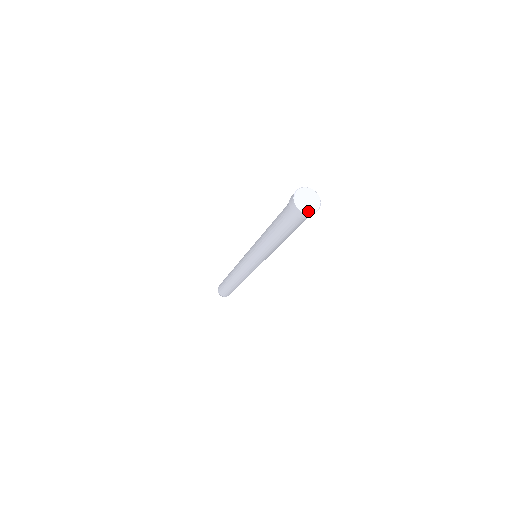
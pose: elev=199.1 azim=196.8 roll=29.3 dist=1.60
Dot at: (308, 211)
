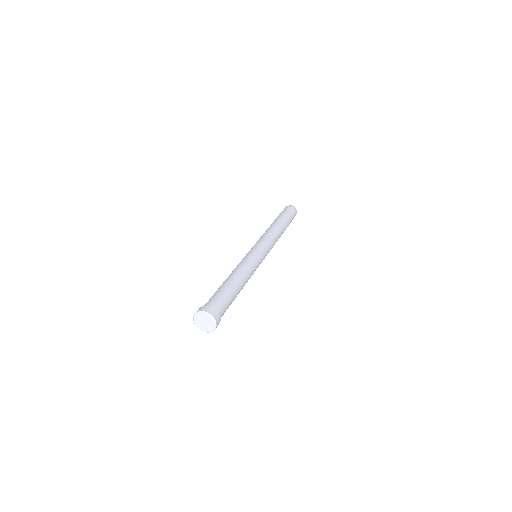
Dot at: (200, 328)
